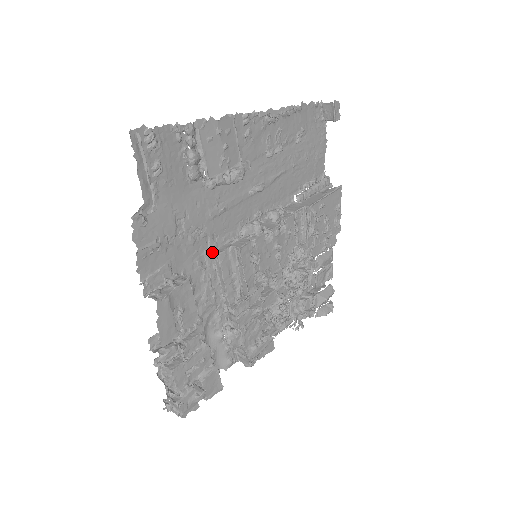
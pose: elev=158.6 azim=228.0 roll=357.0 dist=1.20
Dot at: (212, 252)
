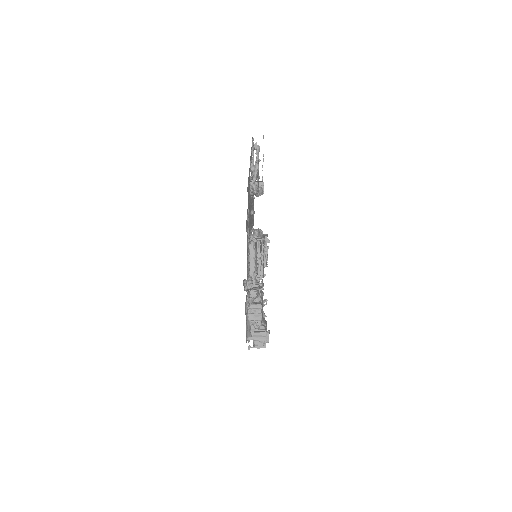
Dot at: (249, 239)
